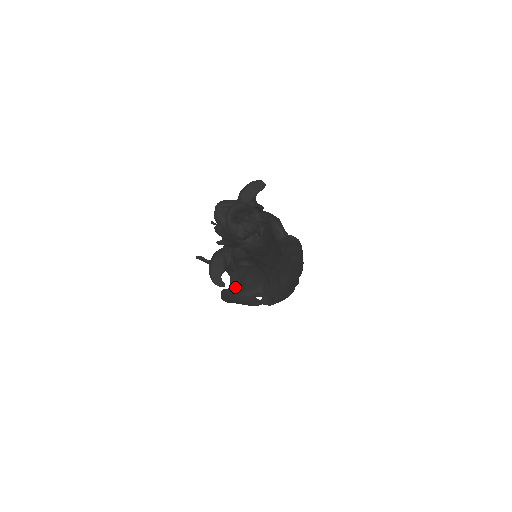
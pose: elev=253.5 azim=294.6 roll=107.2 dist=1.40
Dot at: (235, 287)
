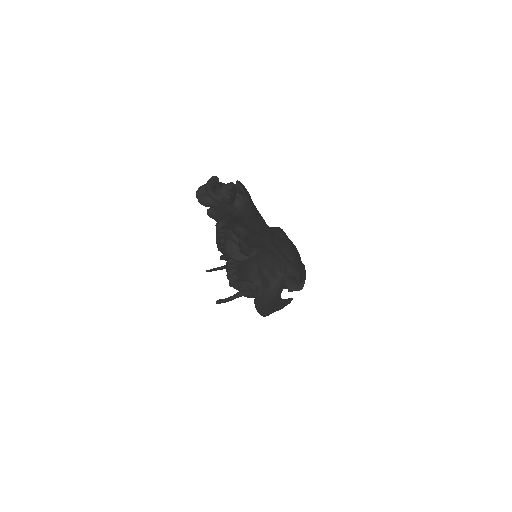
Dot at: (260, 285)
